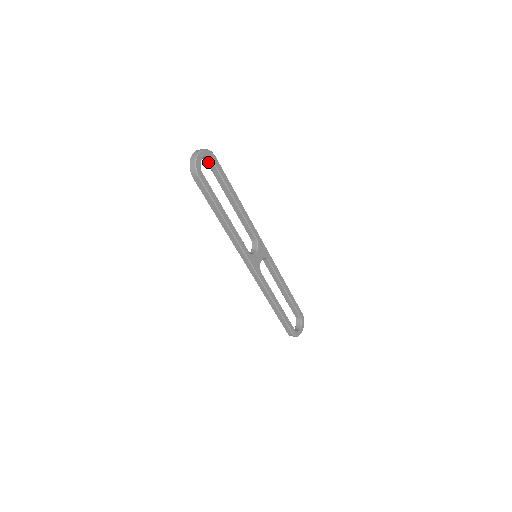
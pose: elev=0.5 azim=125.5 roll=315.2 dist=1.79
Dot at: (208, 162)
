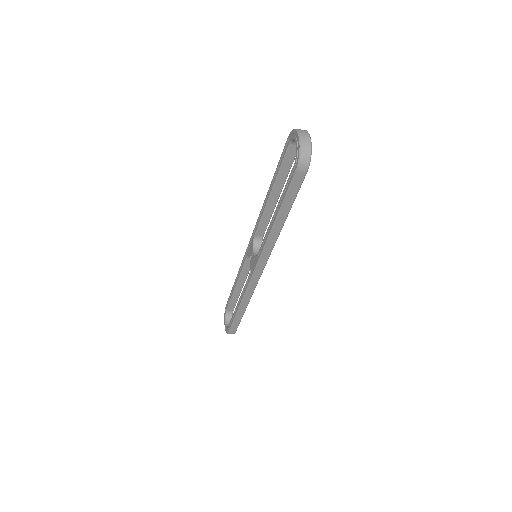
Dot at: (292, 146)
